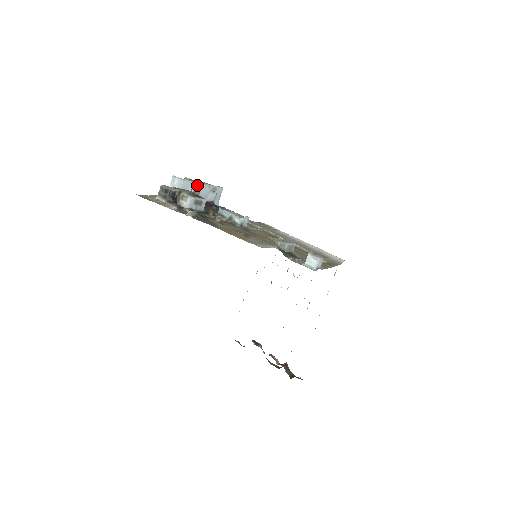
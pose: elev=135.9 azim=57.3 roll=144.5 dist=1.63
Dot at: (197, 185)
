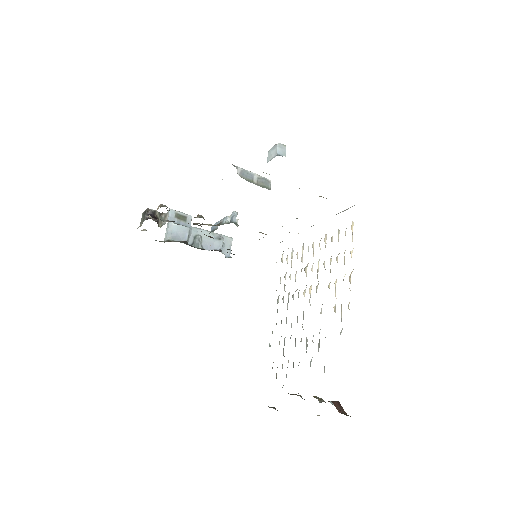
Dot at: (197, 231)
